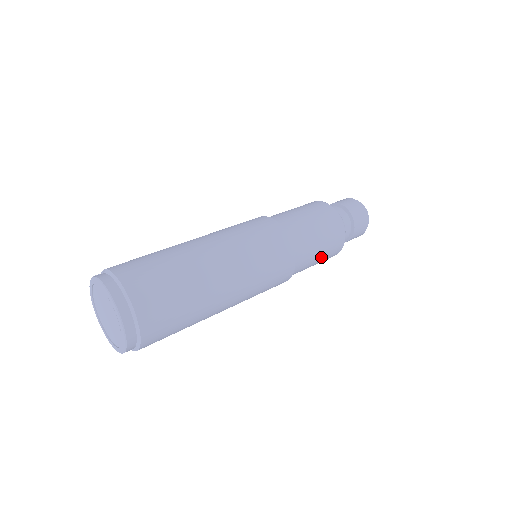
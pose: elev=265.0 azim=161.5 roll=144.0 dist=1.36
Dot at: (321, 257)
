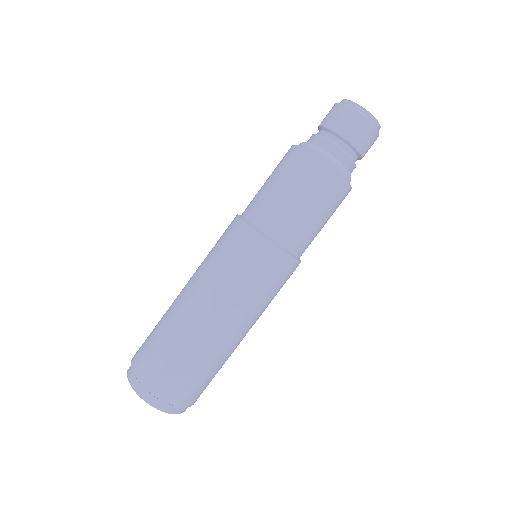
Dot at: (319, 212)
